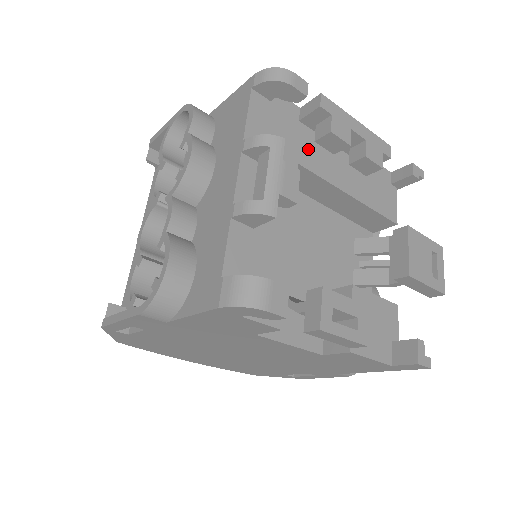
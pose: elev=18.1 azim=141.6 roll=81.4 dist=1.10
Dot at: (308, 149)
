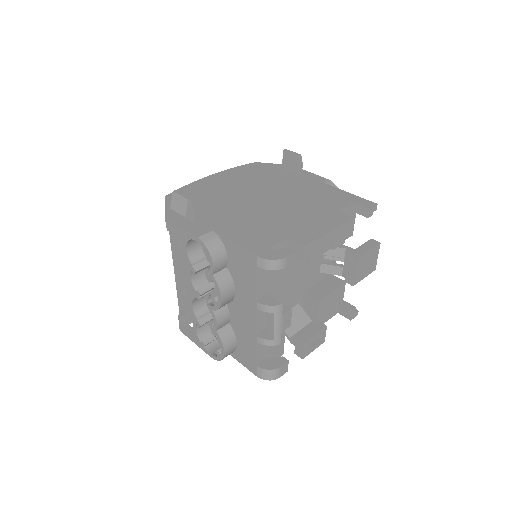
Dot at: occluded
